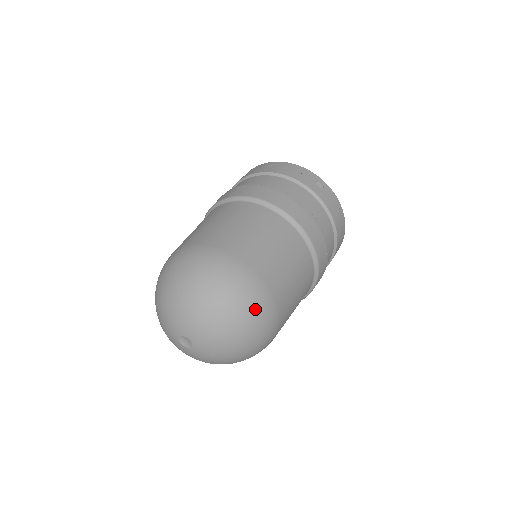
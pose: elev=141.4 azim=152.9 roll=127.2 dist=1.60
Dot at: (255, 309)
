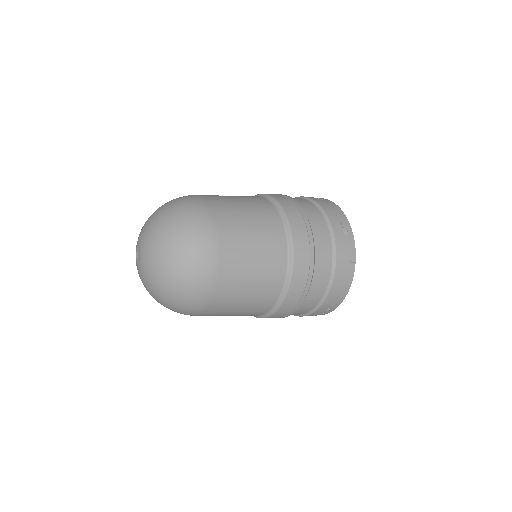
Dot at: (195, 257)
